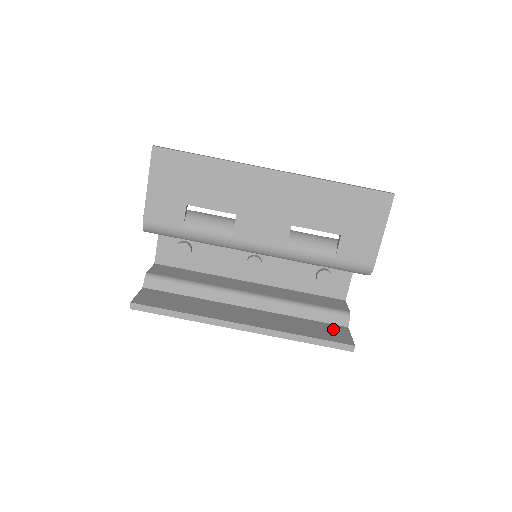
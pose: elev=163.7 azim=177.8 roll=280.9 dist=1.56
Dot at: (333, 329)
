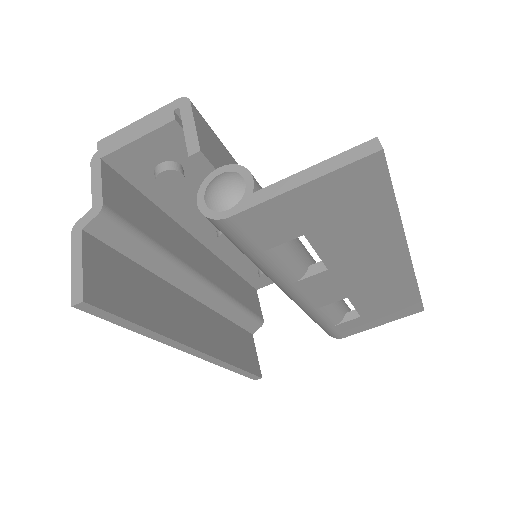
Dot at: (248, 343)
